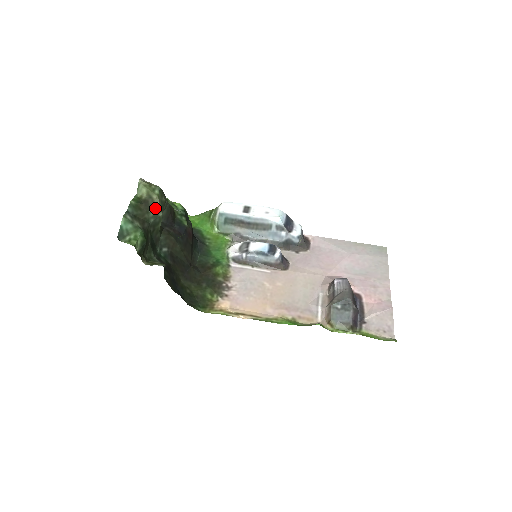
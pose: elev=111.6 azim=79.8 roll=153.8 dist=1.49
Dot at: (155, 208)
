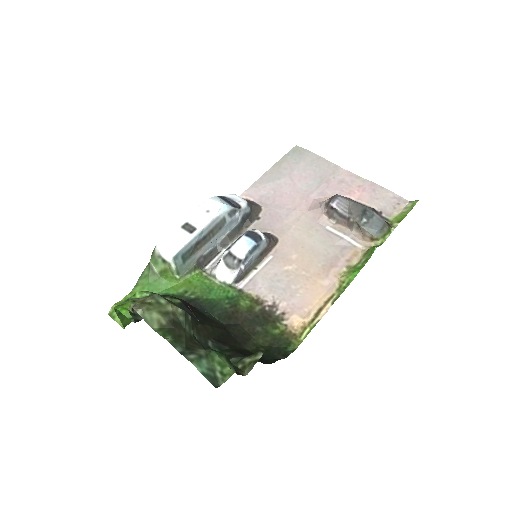
Dot at: (183, 318)
